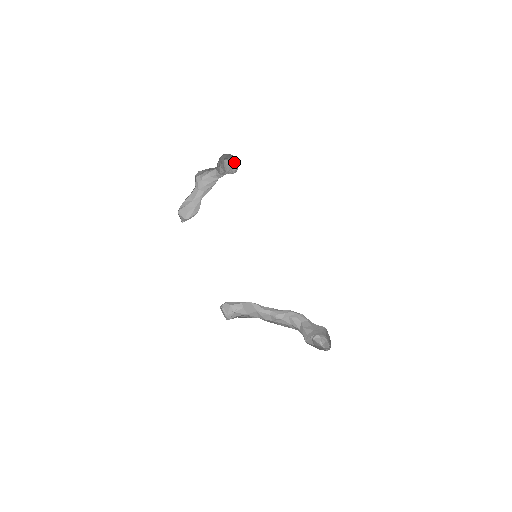
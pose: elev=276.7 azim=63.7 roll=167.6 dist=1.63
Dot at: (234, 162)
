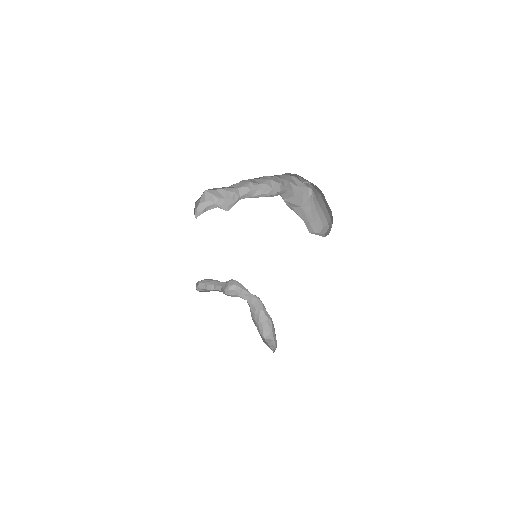
Dot at: (274, 341)
